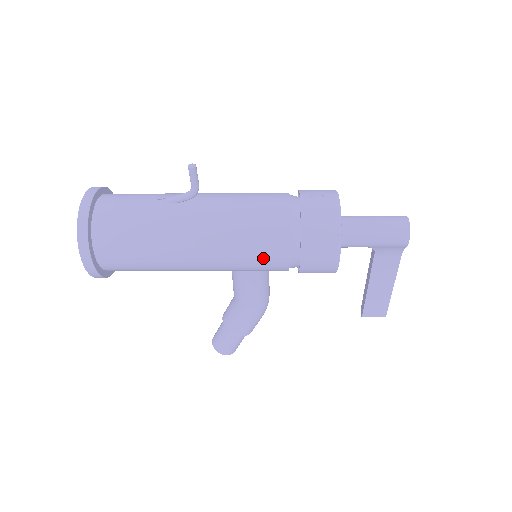
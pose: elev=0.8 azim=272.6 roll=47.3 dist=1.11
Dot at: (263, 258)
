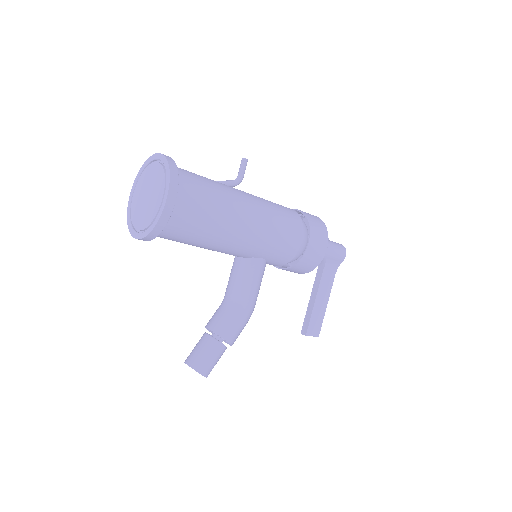
Dot at: (287, 237)
